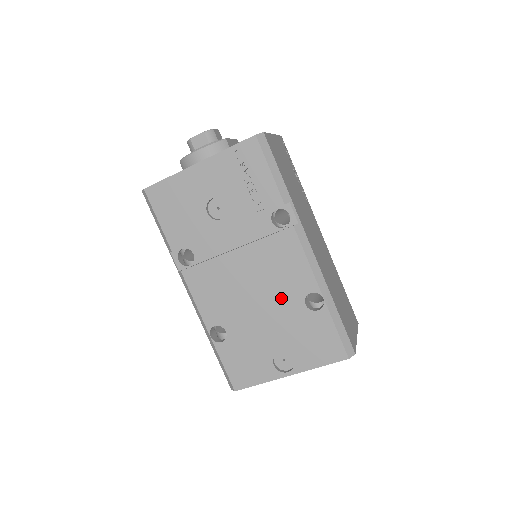
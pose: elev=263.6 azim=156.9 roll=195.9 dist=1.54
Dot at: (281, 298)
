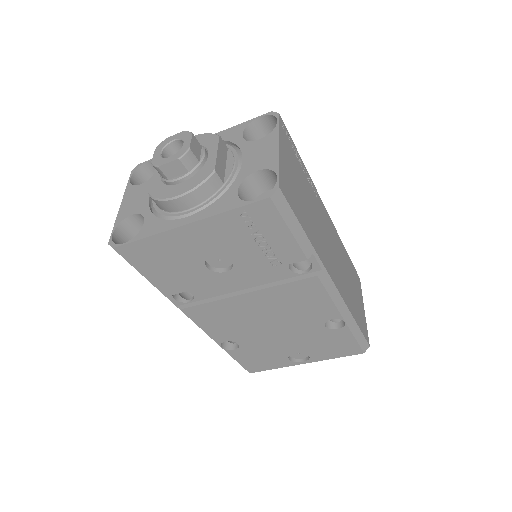
Dot at: (299, 323)
